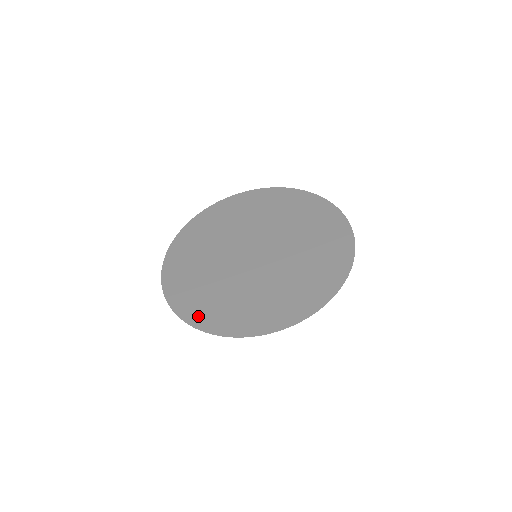
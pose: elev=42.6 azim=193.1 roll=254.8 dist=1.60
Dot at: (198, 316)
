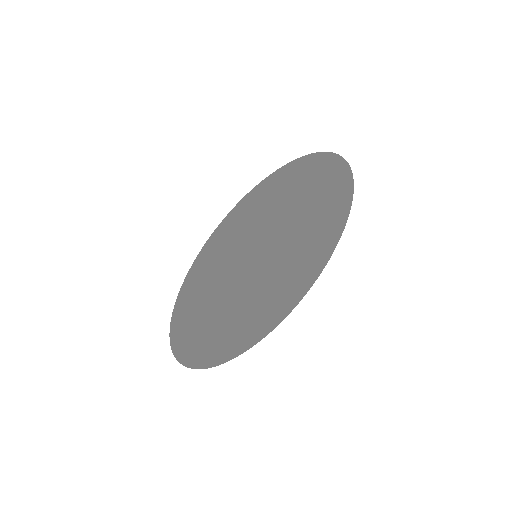
Dot at: (180, 306)
